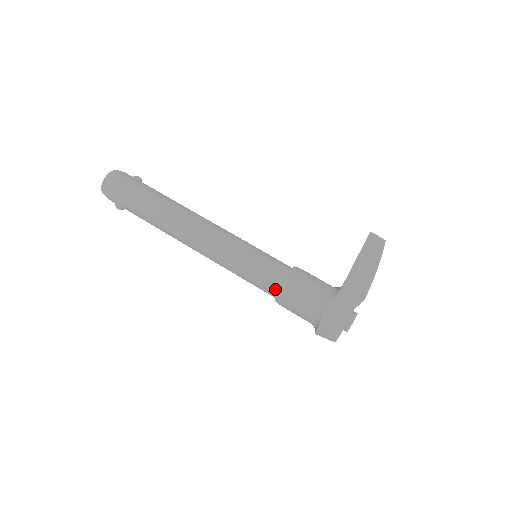
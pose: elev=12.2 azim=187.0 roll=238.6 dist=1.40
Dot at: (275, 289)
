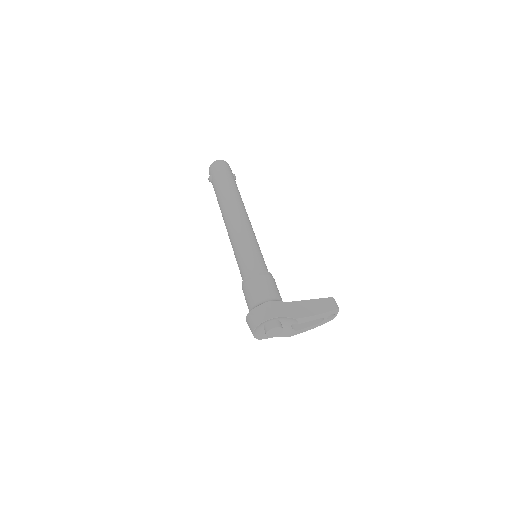
Dot at: (250, 273)
